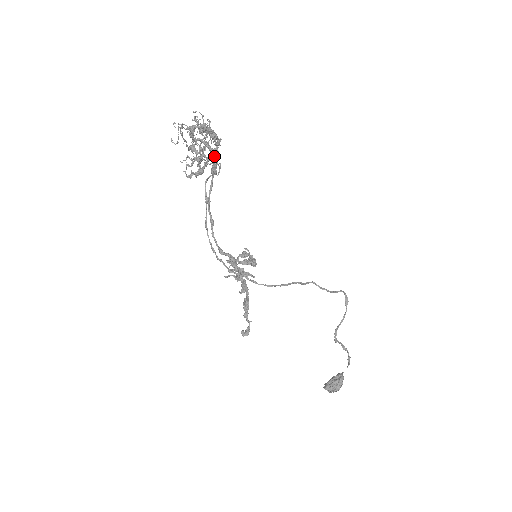
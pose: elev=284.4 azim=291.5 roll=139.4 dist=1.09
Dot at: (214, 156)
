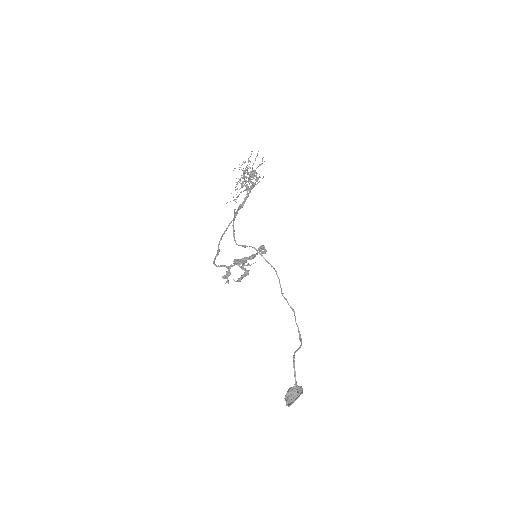
Dot at: (254, 183)
